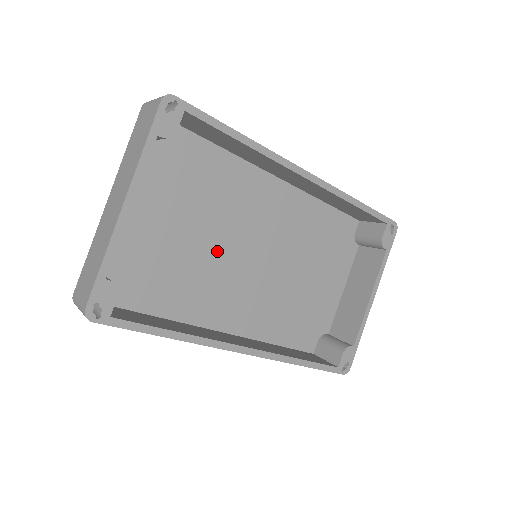
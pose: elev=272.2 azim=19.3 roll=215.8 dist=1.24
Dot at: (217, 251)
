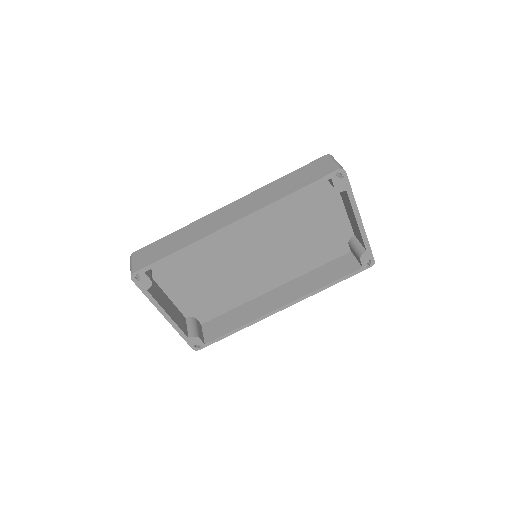
Dot at: (233, 268)
